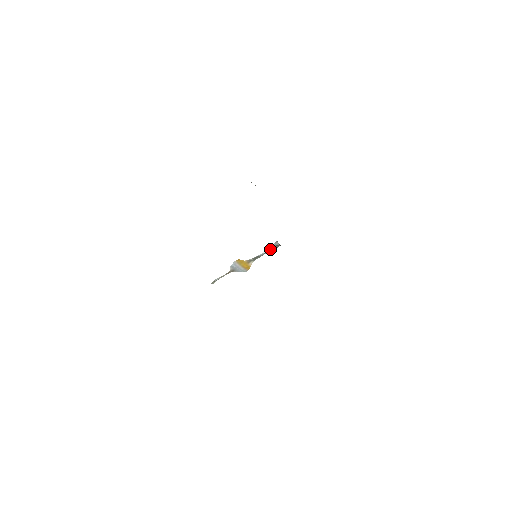
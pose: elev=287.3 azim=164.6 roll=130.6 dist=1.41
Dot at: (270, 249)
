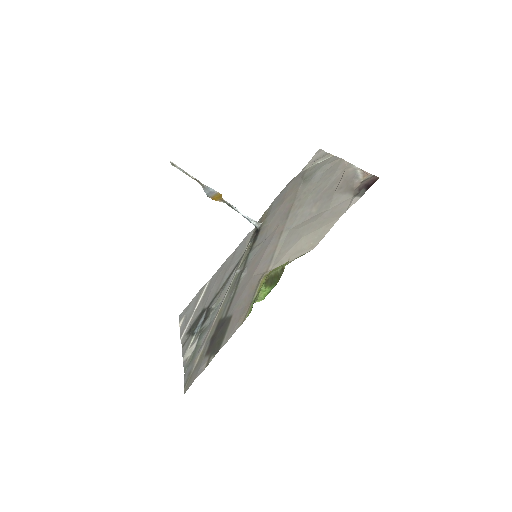
Dot at: (247, 218)
